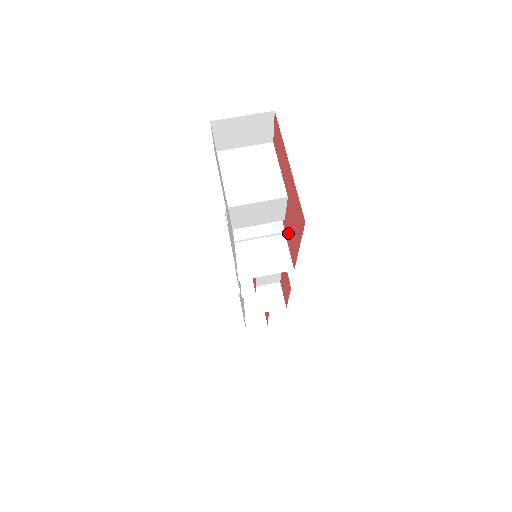
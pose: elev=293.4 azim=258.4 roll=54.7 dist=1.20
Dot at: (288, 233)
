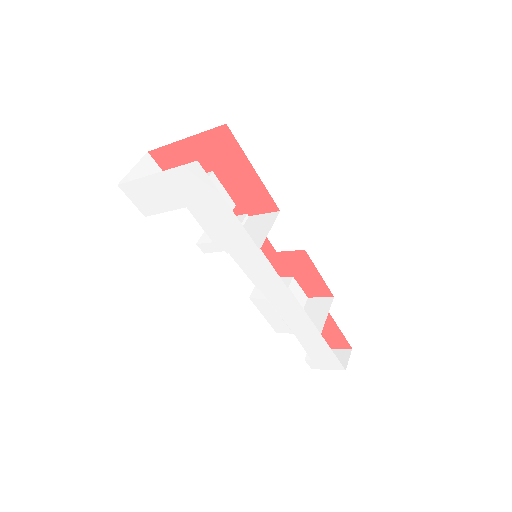
Dot at: (246, 201)
